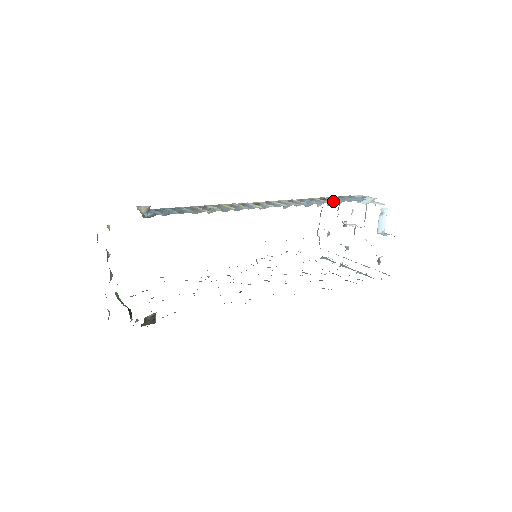
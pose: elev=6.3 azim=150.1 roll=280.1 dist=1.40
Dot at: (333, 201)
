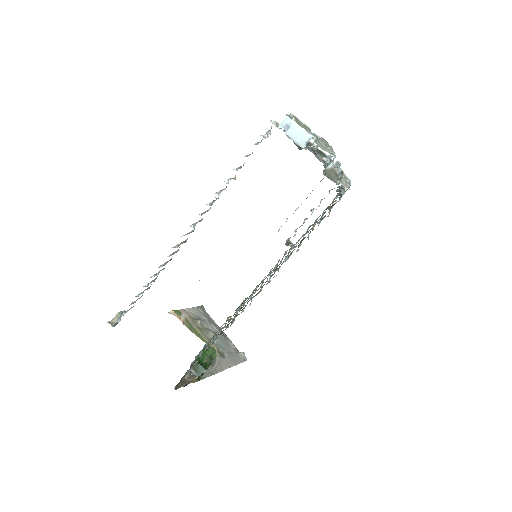
Dot at: occluded
